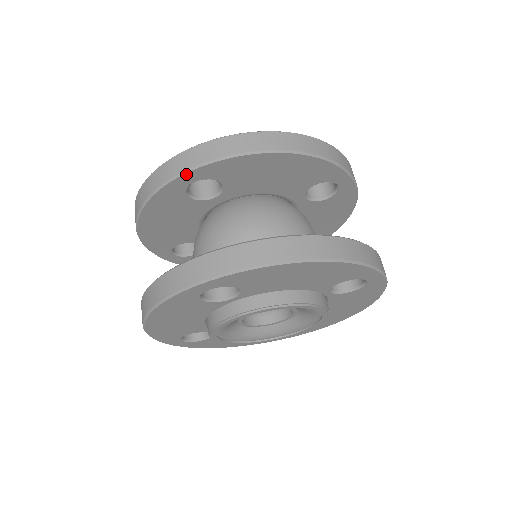
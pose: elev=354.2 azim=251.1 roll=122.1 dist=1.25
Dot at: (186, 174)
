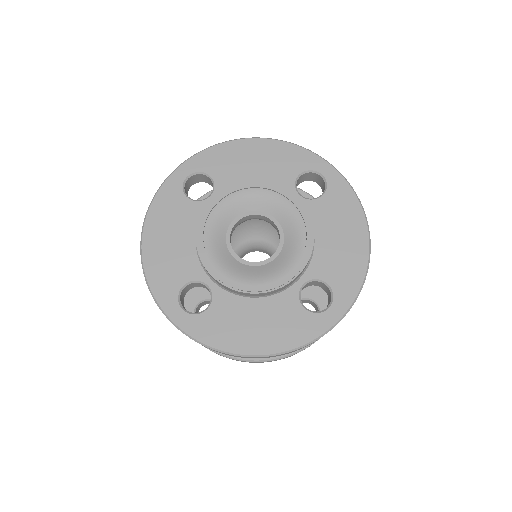
Dot at: occluded
